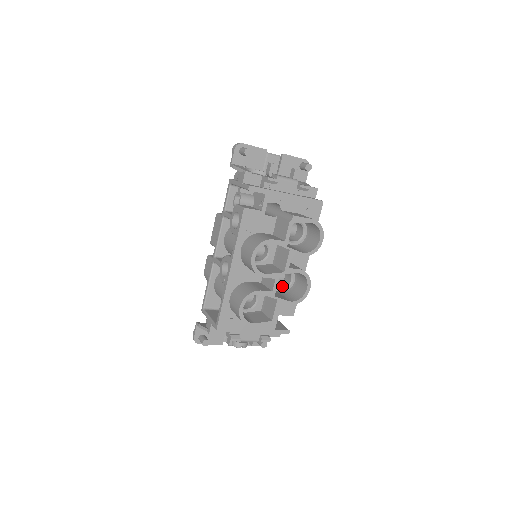
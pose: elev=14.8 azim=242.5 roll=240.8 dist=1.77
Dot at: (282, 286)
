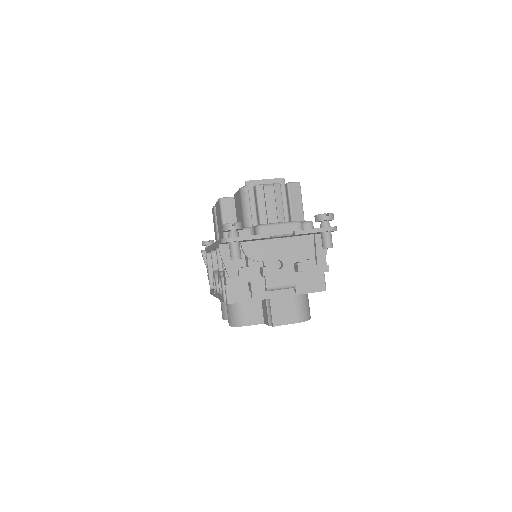
Dot at: occluded
